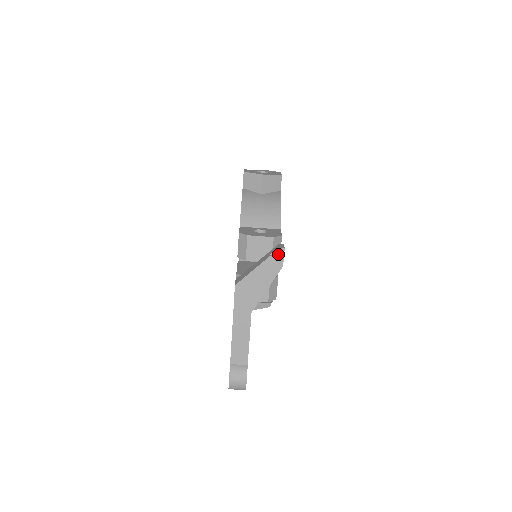
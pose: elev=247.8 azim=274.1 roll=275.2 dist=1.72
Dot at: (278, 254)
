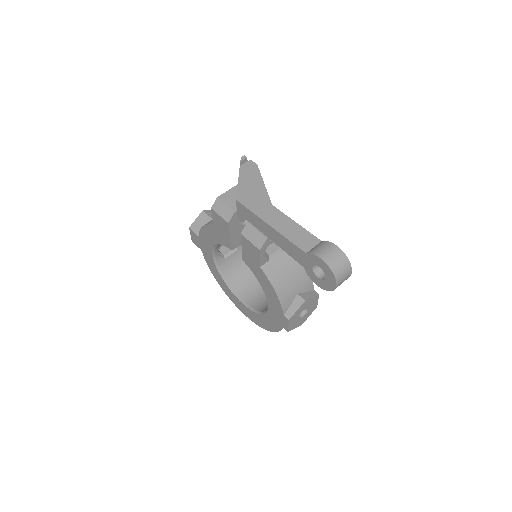
Dot at: occluded
